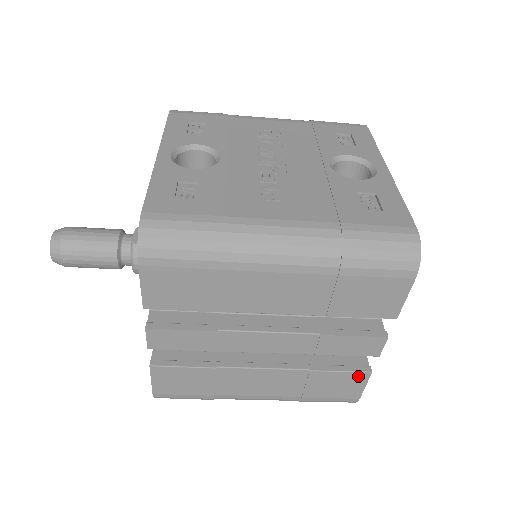
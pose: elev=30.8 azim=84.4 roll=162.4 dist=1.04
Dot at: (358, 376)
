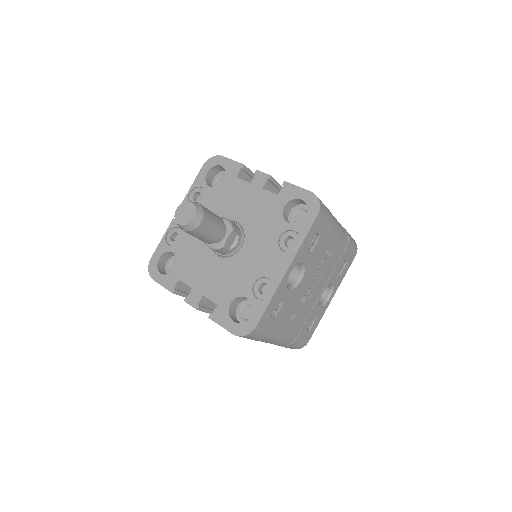
Dot at: occluded
